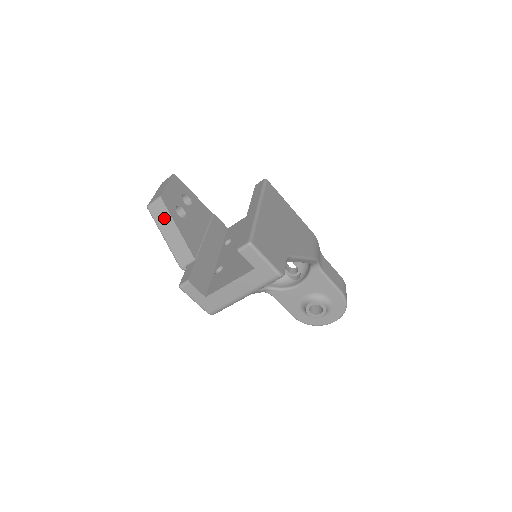
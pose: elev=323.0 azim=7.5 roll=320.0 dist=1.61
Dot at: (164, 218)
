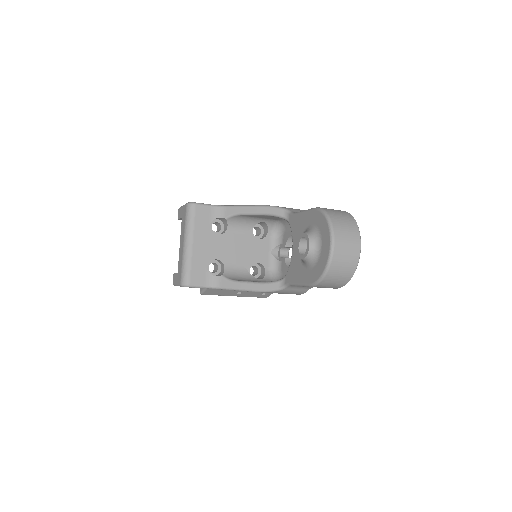
Dot at: occluded
